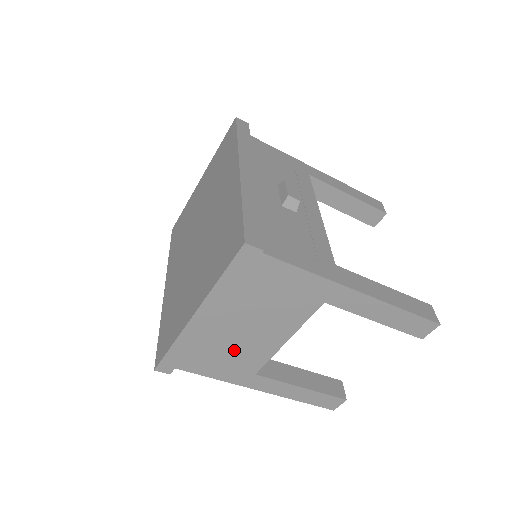
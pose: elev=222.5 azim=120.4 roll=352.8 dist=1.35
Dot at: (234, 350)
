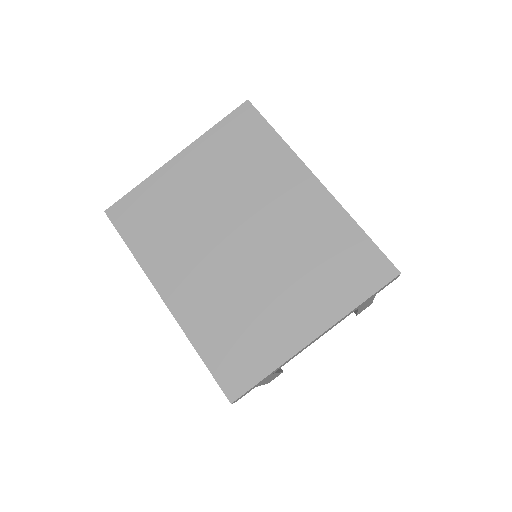
Dot at: occluded
